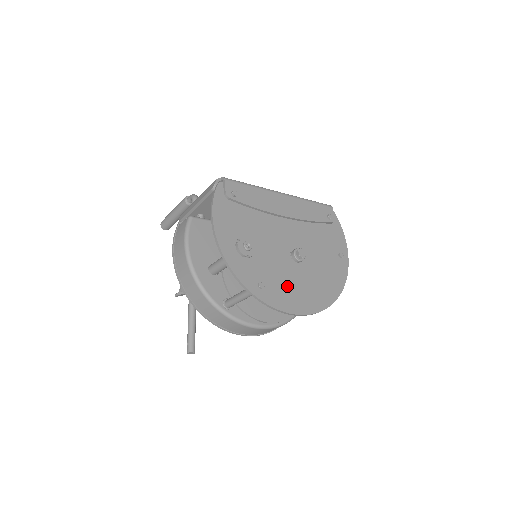
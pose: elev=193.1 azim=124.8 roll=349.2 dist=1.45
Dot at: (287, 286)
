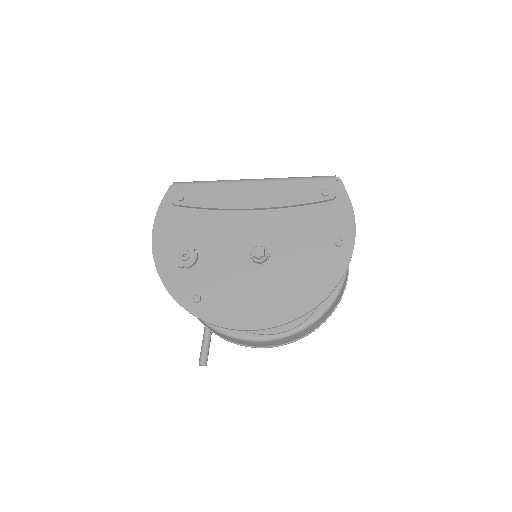
Dot at: (236, 295)
